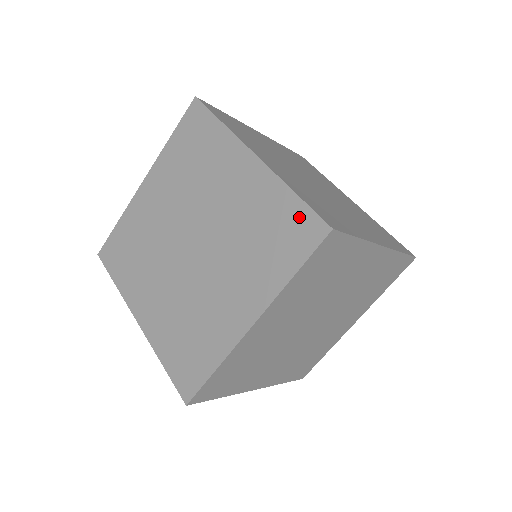
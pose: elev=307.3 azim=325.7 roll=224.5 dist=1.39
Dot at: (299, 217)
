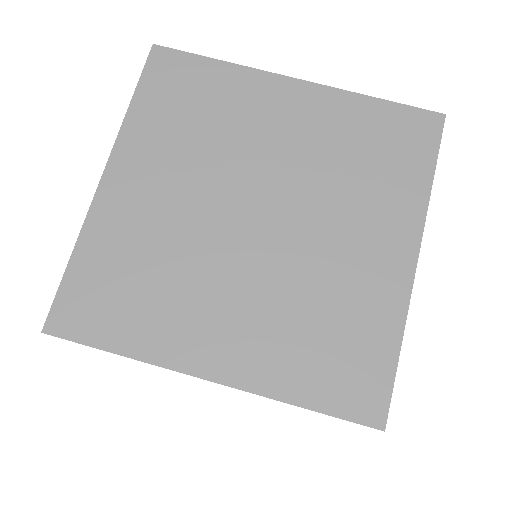
Dot at: occluded
